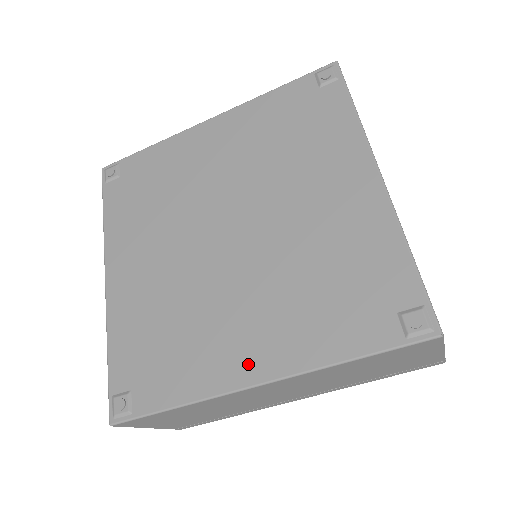
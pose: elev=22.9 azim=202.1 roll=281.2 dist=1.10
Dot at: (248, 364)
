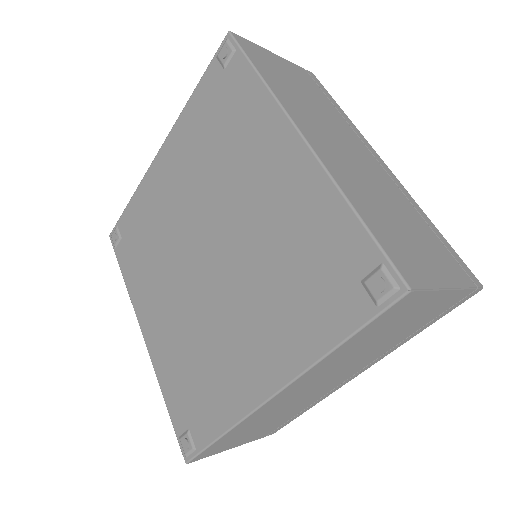
Dot at: (258, 379)
